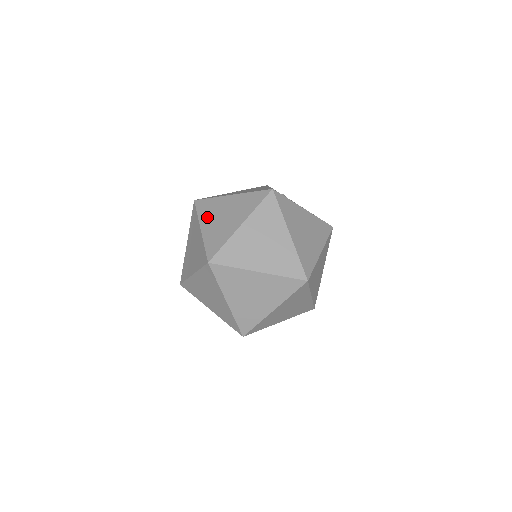
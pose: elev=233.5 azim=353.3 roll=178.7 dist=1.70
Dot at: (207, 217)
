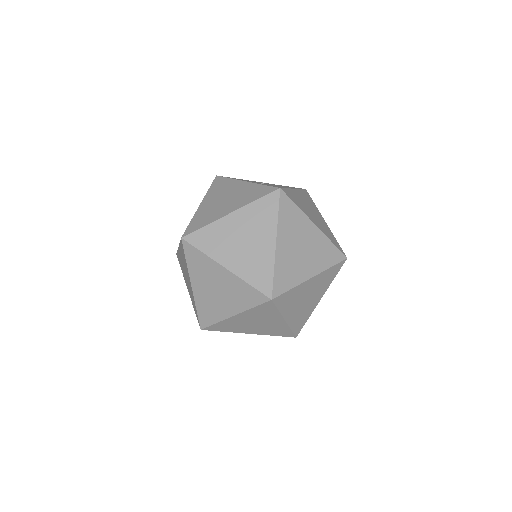
Dot at: (221, 251)
